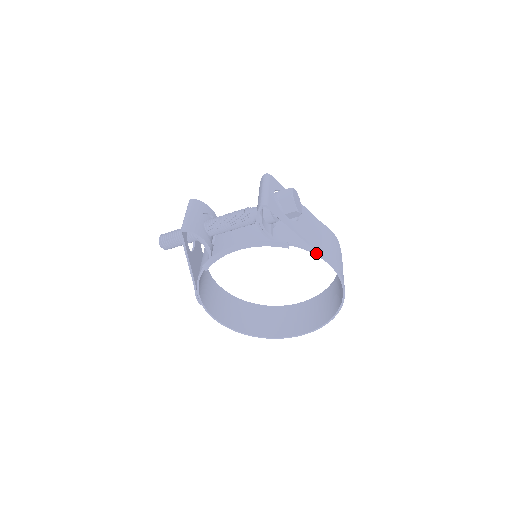
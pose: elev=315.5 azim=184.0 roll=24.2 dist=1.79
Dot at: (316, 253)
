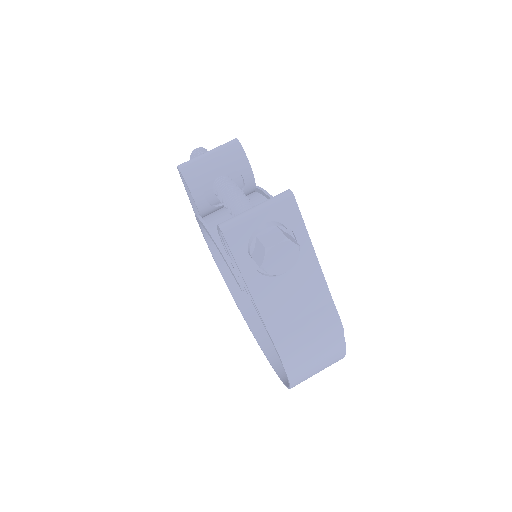
Dot at: (265, 326)
